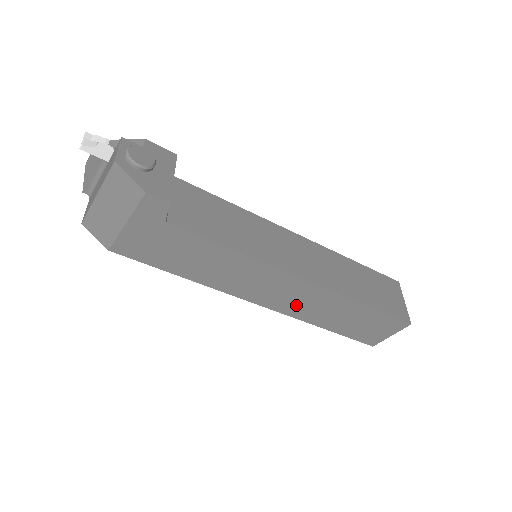
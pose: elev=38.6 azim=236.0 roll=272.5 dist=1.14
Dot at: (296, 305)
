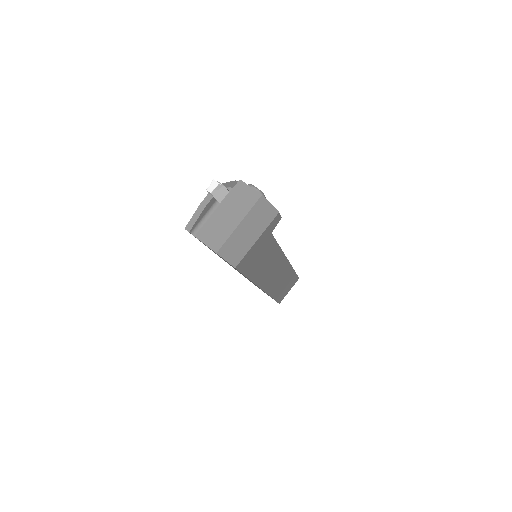
Dot at: (274, 283)
